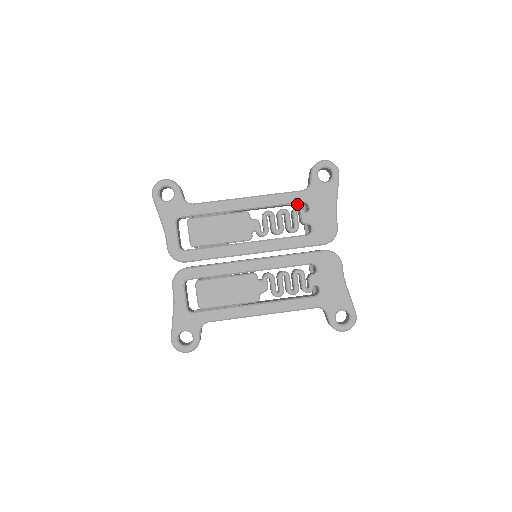
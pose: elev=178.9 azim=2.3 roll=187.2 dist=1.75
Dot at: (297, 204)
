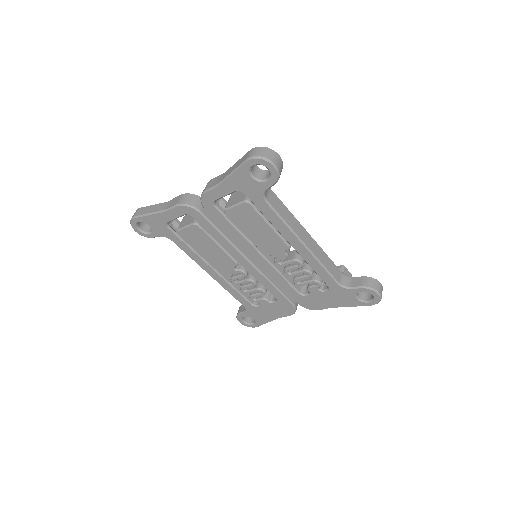
Dot at: occluded
